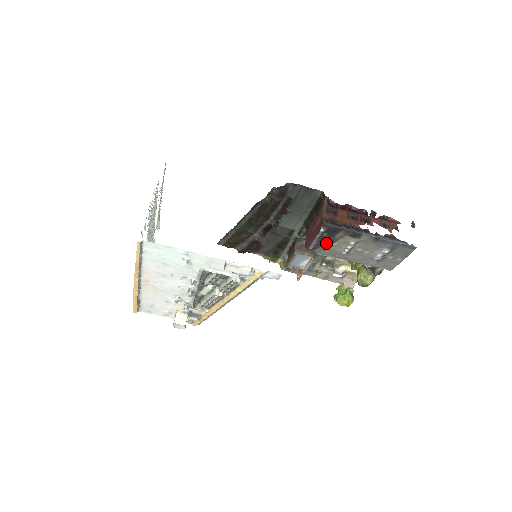
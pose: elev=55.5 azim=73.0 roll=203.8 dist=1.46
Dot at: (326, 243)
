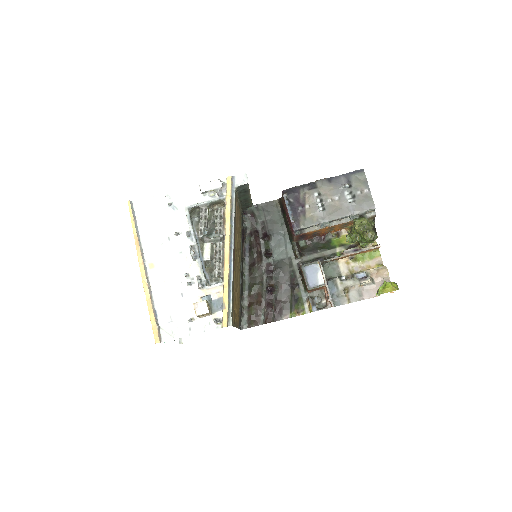
Dot at: (301, 211)
